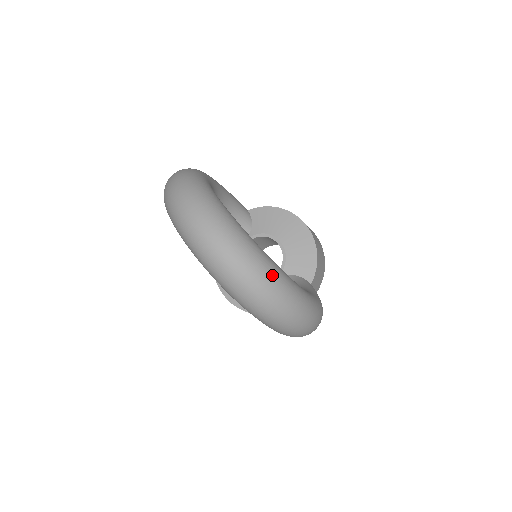
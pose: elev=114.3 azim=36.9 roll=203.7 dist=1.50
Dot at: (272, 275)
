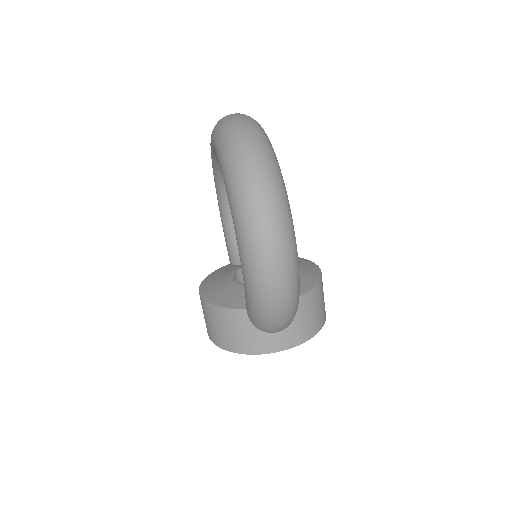
Dot at: (270, 149)
